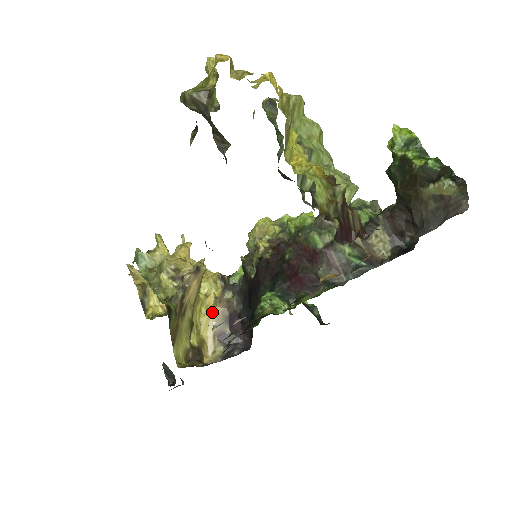
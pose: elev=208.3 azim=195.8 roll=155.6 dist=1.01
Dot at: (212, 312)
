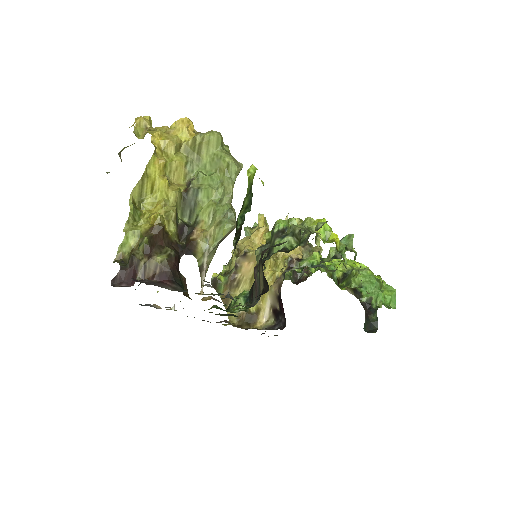
Dot at: (270, 289)
